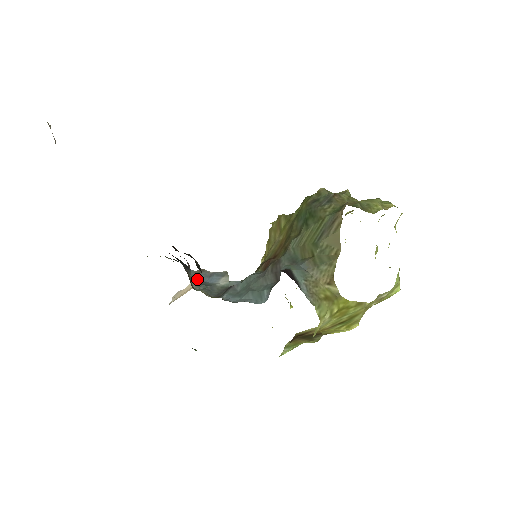
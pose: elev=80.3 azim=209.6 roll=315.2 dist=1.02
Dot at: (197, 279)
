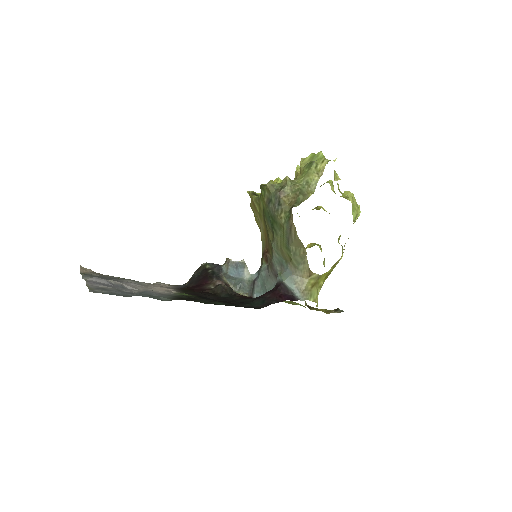
Dot at: (230, 273)
